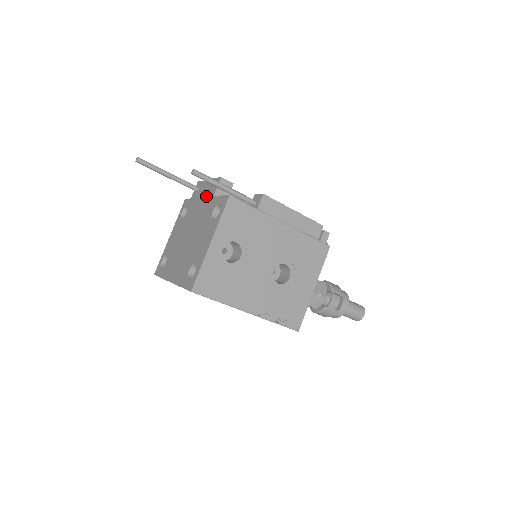
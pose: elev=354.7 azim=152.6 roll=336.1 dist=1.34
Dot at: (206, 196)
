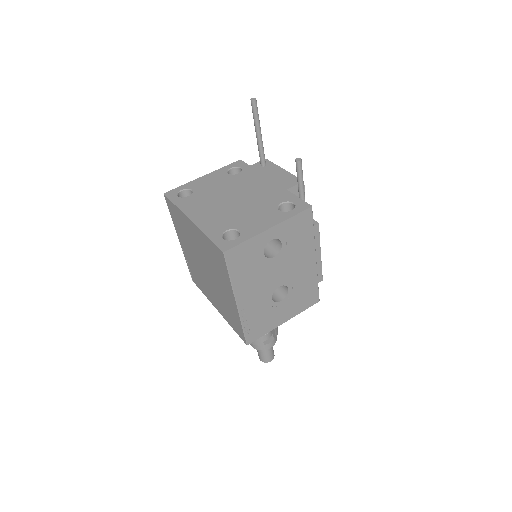
Dot at: (276, 181)
